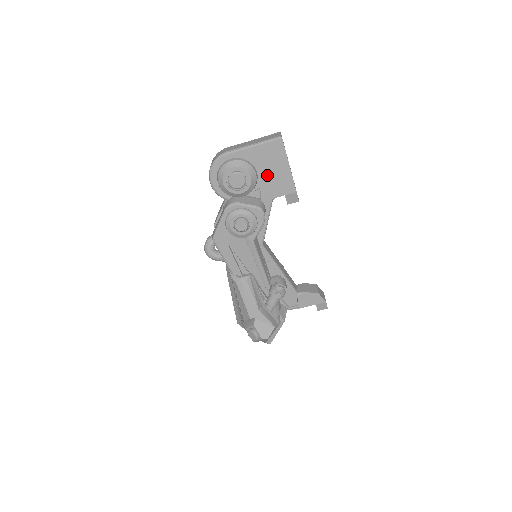
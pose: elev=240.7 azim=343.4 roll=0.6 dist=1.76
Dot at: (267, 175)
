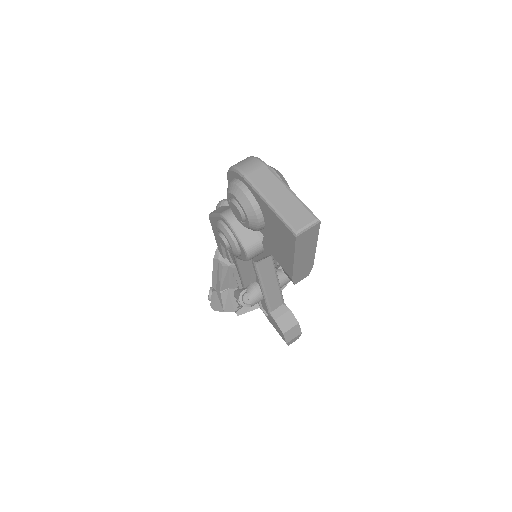
Dot at: (273, 237)
